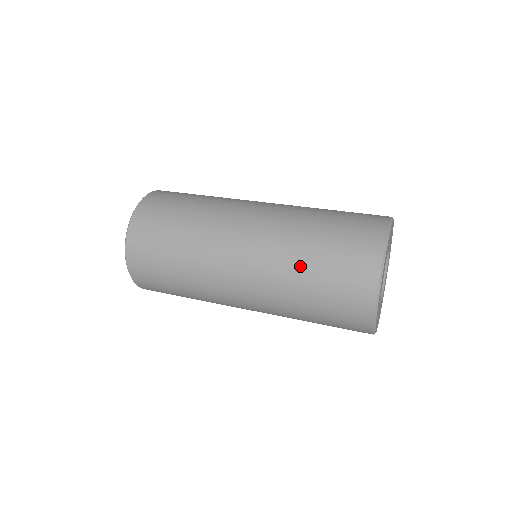
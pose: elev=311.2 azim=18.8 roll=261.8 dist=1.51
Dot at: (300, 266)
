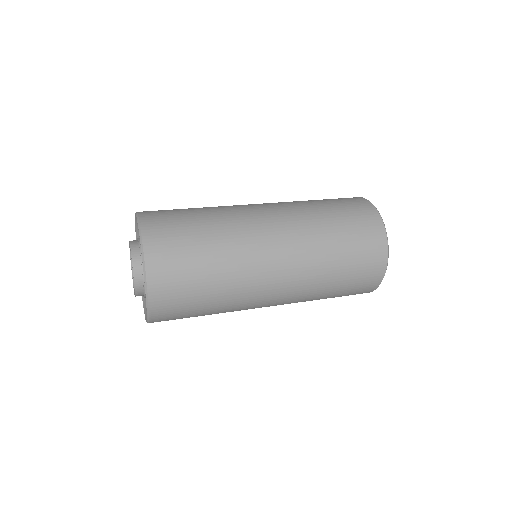
Dot at: (329, 244)
